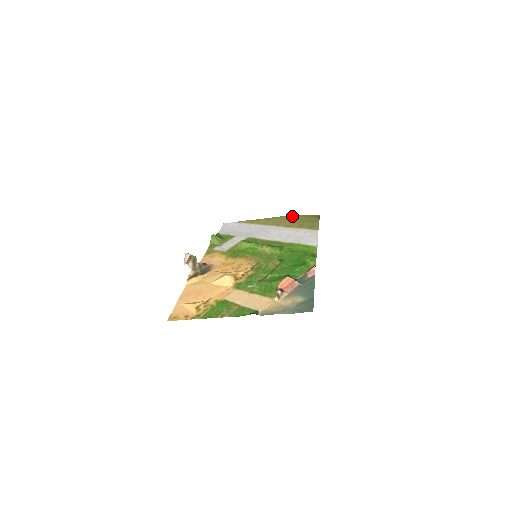
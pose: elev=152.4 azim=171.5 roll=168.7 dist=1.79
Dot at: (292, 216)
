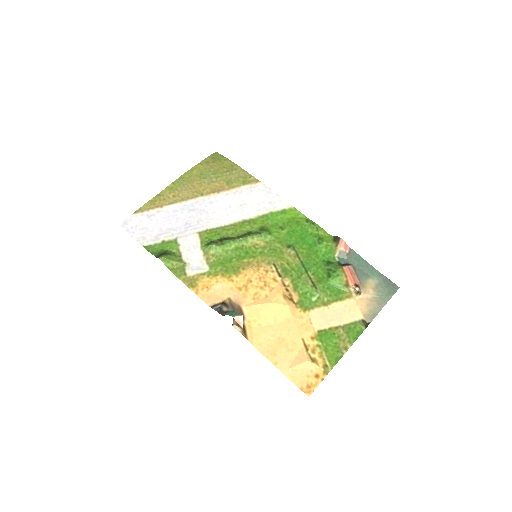
Dot at: (194, 170)
